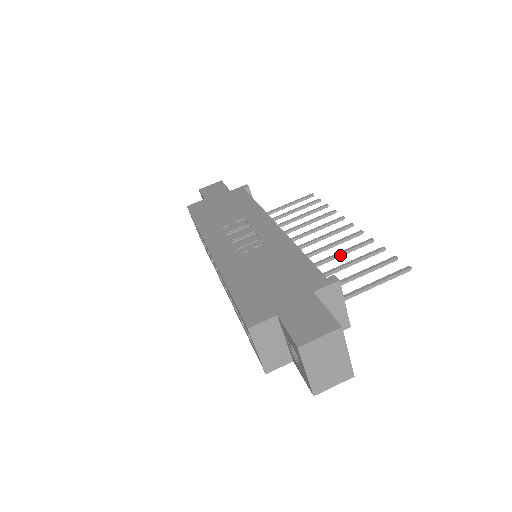
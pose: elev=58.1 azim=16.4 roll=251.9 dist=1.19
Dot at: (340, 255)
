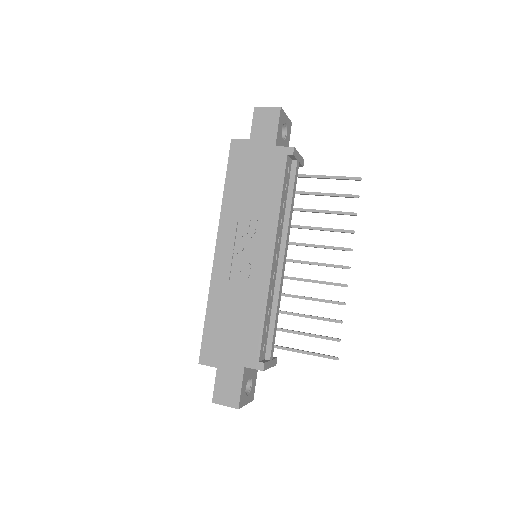
Dot at: (312, 300)
